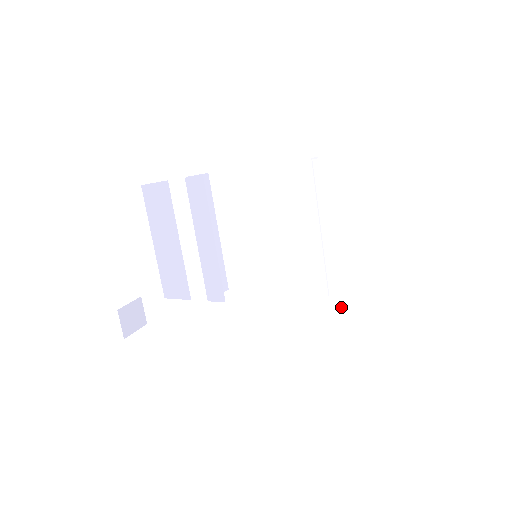
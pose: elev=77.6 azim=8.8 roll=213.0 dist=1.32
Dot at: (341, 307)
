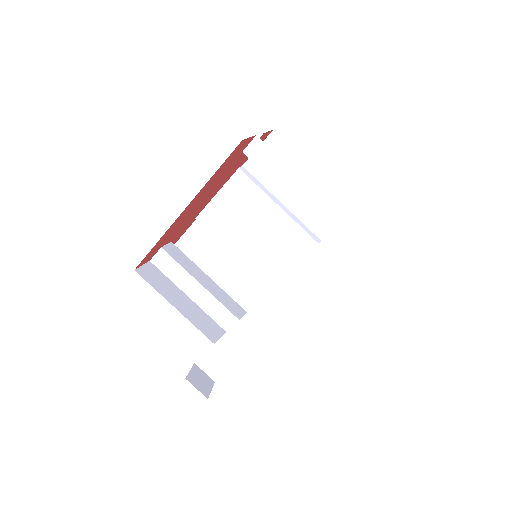
Dot at: occluded
